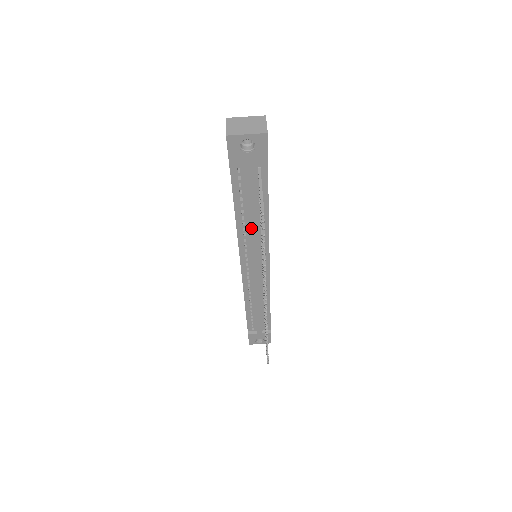
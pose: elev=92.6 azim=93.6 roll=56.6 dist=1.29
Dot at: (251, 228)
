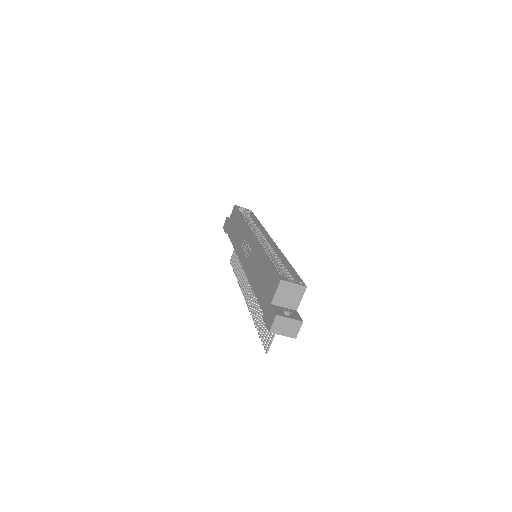
Dot at: occluded
